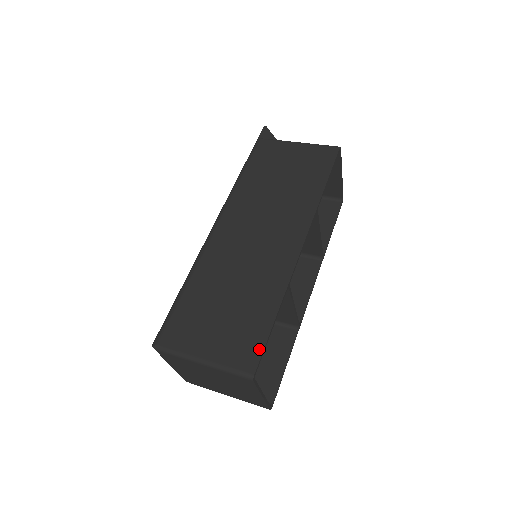
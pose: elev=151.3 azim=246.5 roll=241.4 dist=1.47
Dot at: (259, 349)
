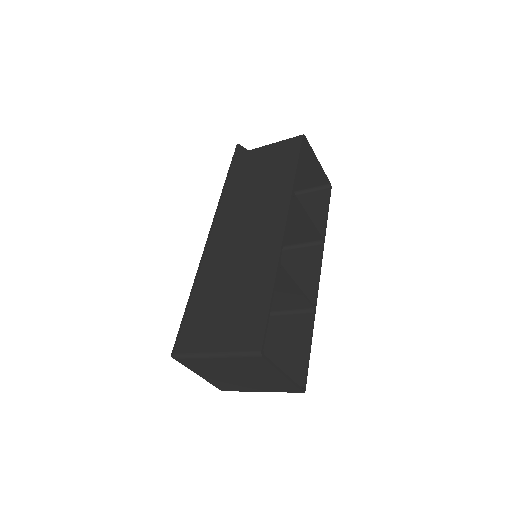
Dot at: (262, 327)
